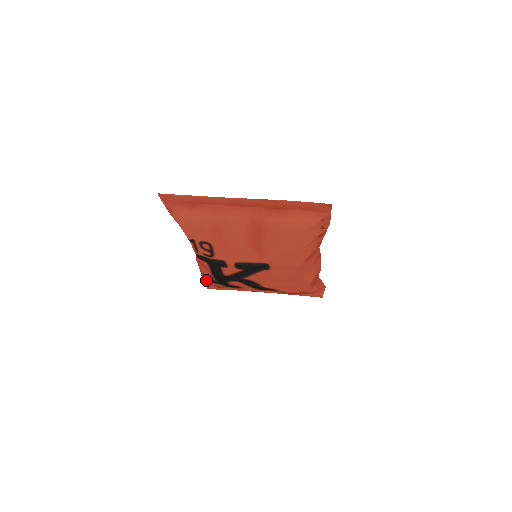
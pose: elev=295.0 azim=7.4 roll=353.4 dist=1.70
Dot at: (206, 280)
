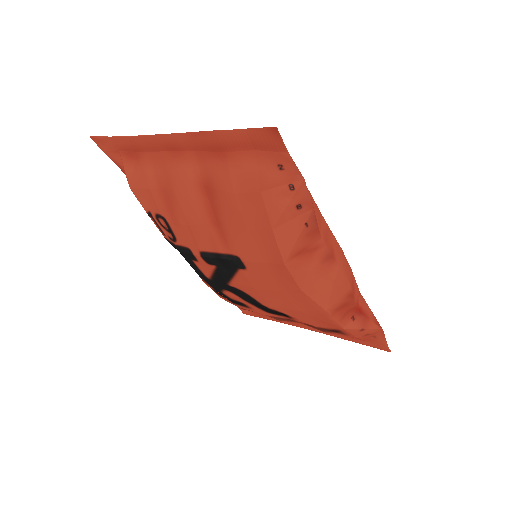
Dot at: occluded
